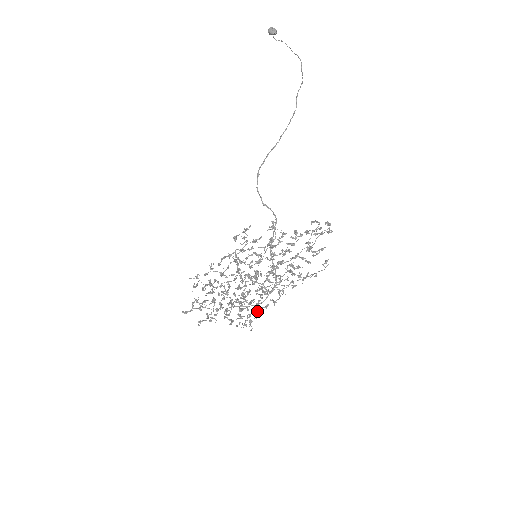
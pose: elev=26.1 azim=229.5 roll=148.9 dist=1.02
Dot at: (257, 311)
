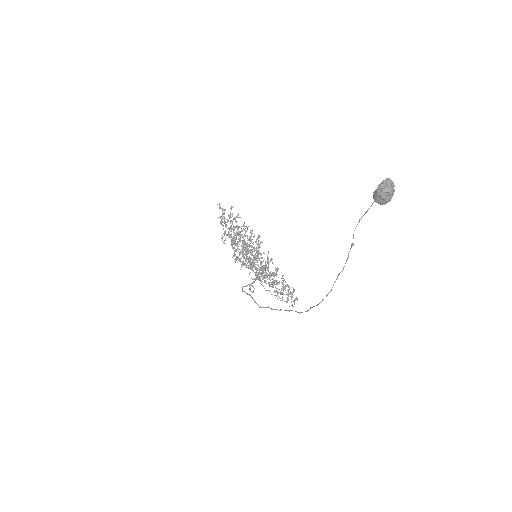
Dot at: occluded
